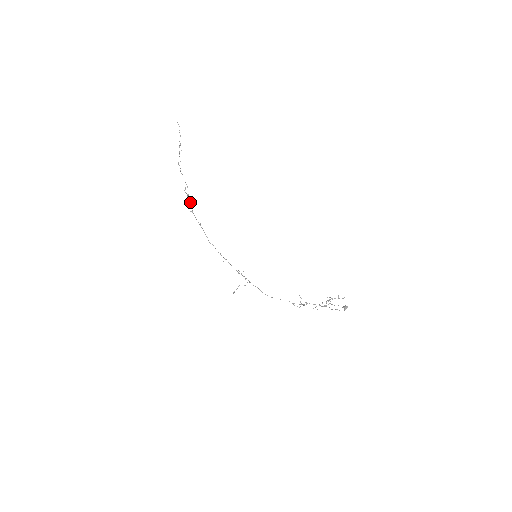
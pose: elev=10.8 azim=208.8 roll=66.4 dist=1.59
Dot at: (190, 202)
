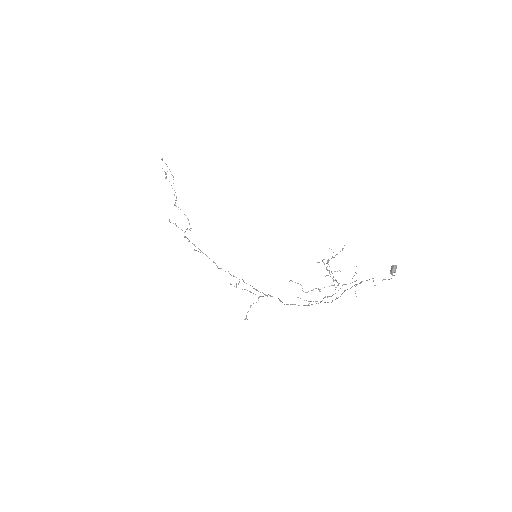
Dot at: (184, 232)
